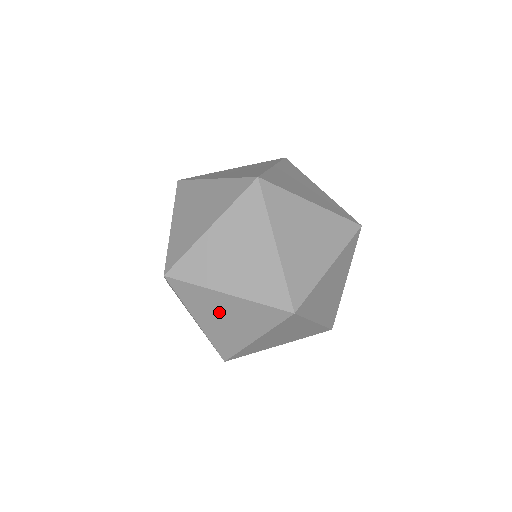
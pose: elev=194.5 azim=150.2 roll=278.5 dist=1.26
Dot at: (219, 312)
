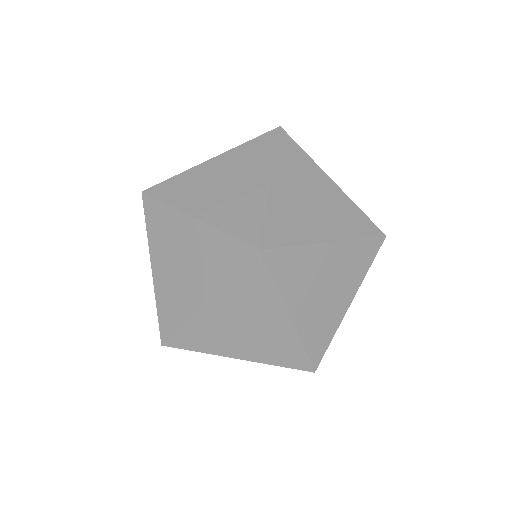
Dot at: (250, 318)
